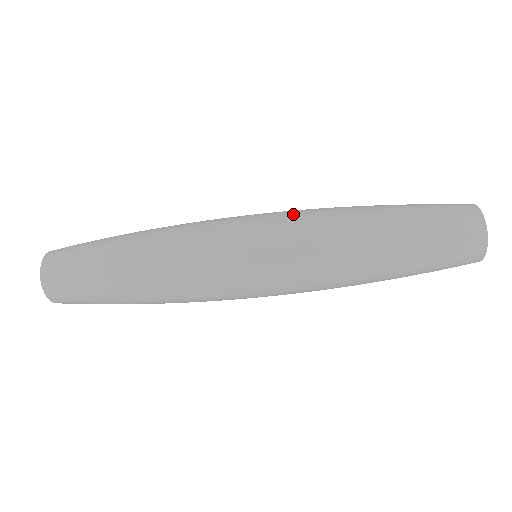
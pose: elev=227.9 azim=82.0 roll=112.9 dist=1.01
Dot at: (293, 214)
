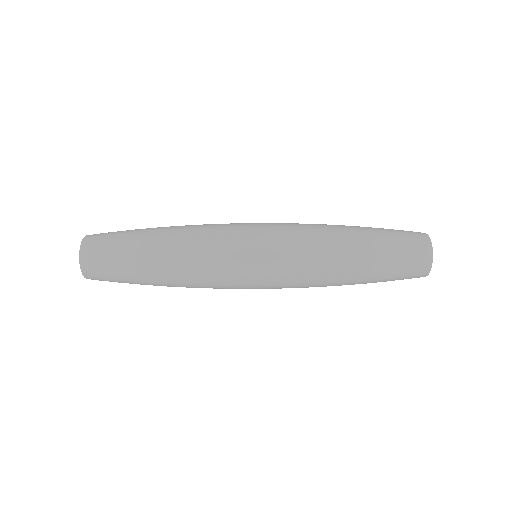
Dot at: (290, 226)
